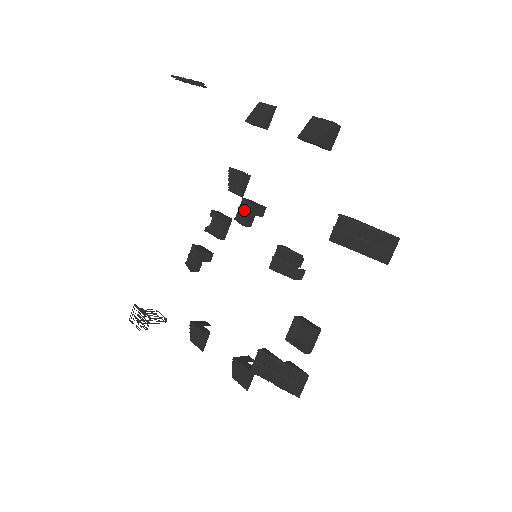
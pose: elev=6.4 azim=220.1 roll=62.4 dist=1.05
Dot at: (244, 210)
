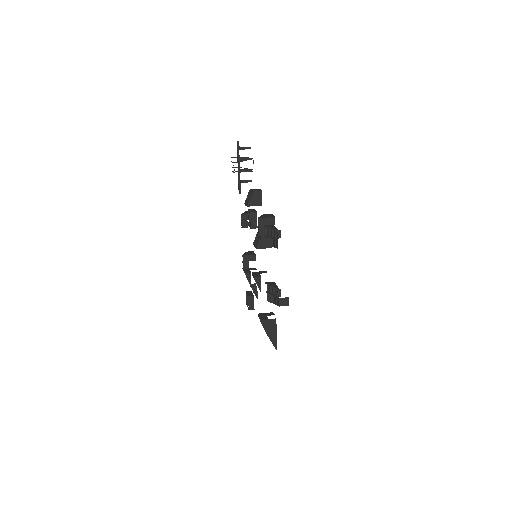
Dot at: (256, 241)
